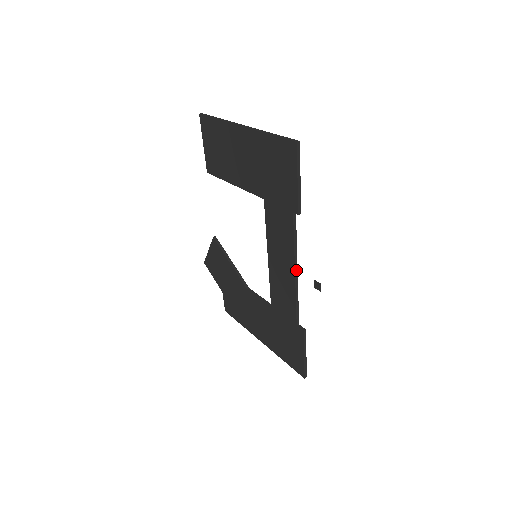
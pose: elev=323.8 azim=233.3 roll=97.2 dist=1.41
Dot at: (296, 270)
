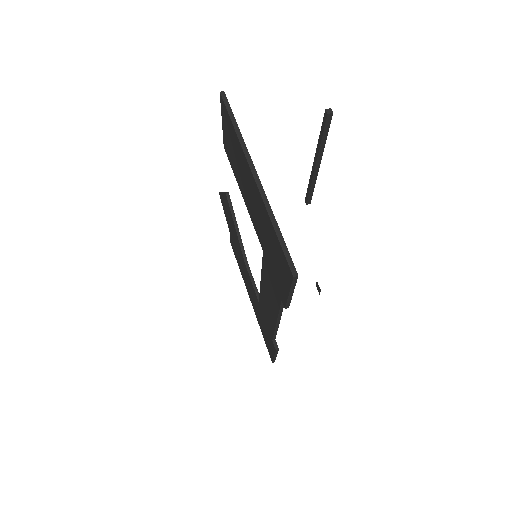
Dot at: (278, 321)
